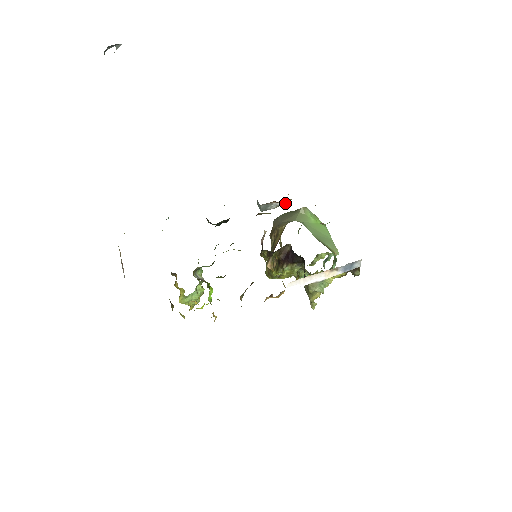
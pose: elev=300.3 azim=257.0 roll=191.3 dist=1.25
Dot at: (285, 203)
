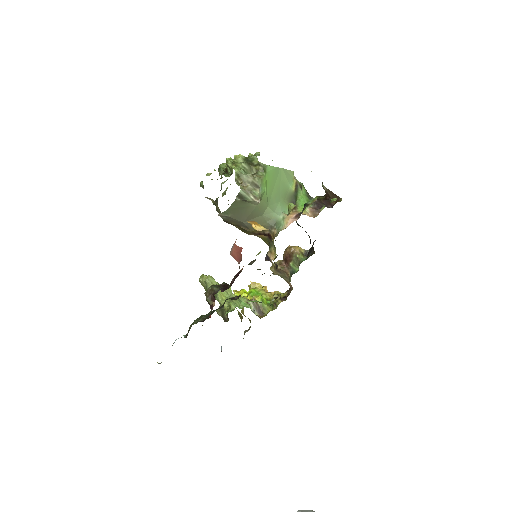
Dot at: occluded
